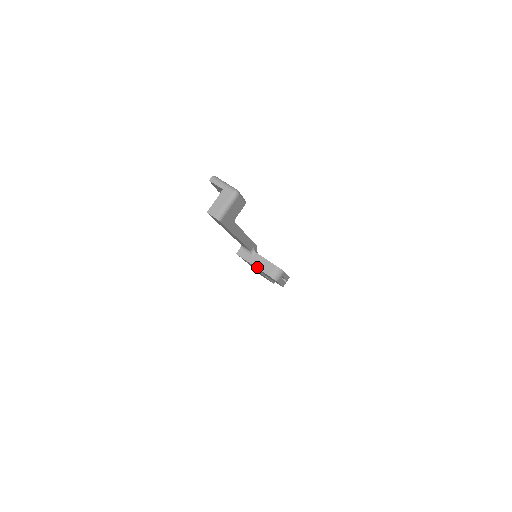
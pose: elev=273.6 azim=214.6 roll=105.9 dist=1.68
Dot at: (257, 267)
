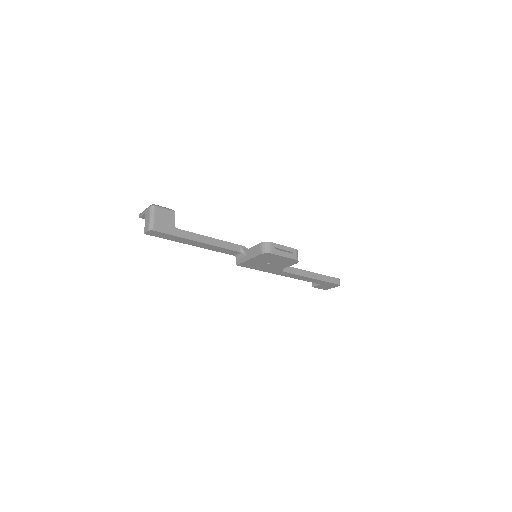
Dot at: (251, 258)
